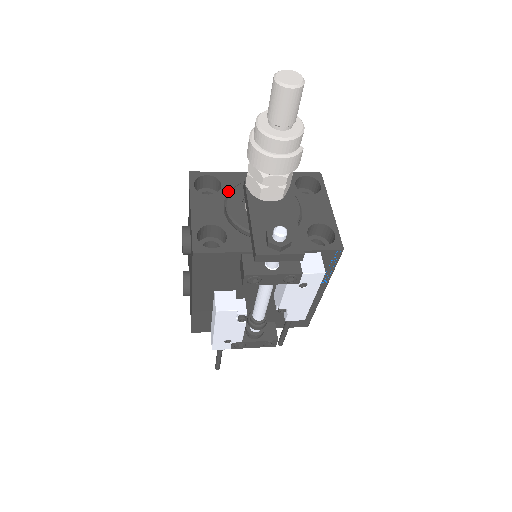
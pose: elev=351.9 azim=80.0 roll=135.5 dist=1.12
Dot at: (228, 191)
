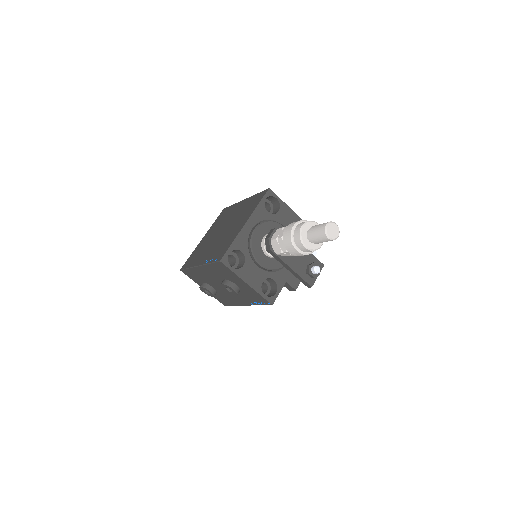
Dot at: (248, 252)
